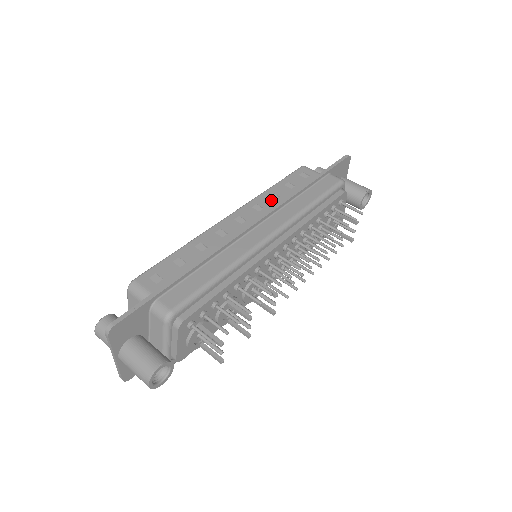
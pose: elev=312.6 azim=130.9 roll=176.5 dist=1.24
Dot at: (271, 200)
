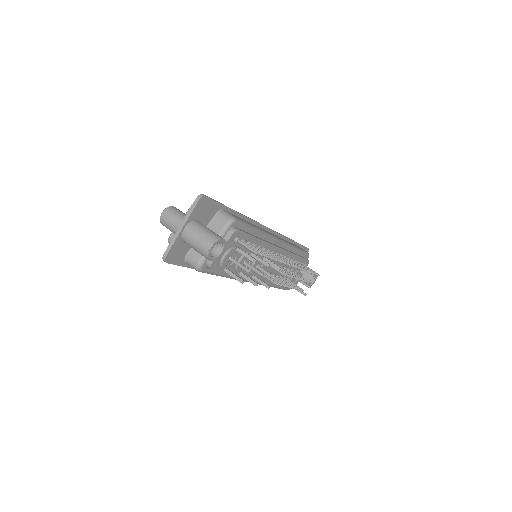
Dot at: occluded
